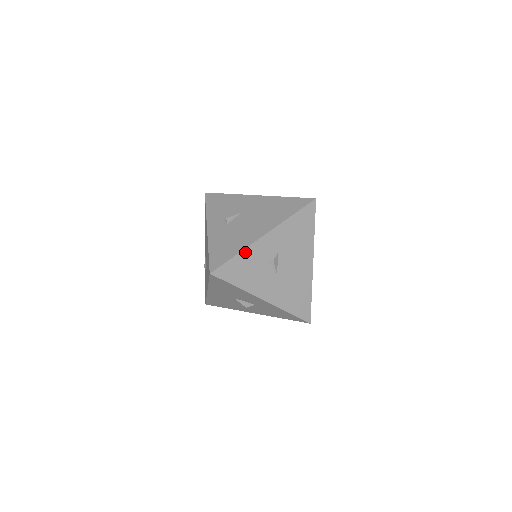
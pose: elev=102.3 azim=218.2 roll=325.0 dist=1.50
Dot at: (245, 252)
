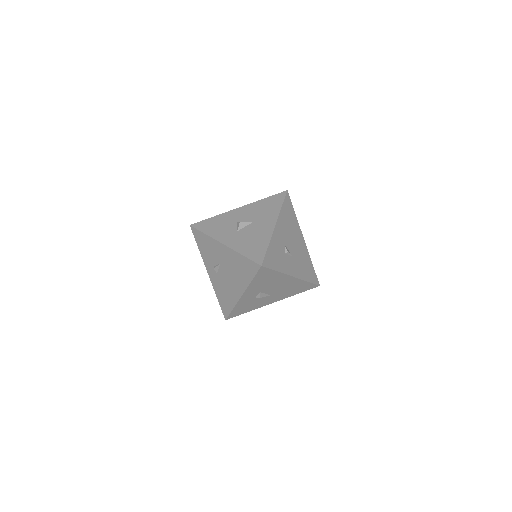
Dot at: (237, 306)
